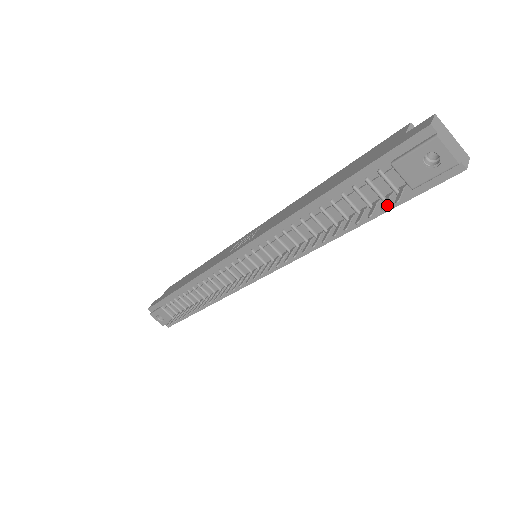
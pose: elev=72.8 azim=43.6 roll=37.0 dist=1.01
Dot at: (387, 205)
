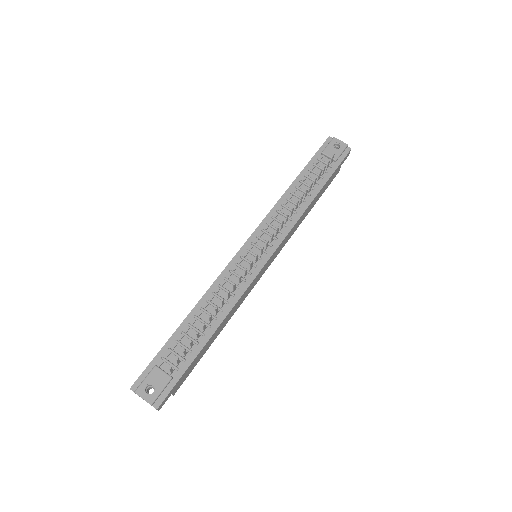
Dot at: (328, 174)
